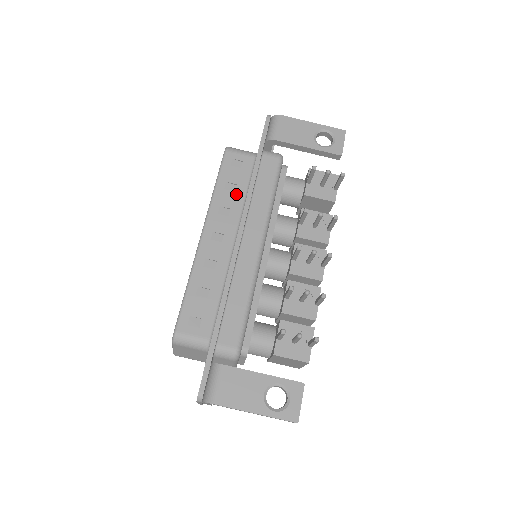
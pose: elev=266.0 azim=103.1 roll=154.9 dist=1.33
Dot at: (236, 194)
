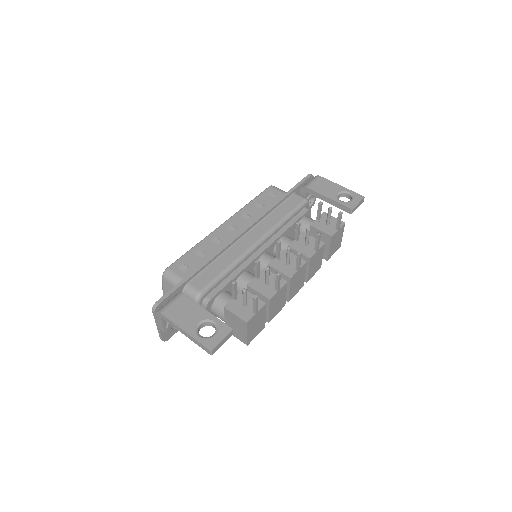
Dot at: (261, 210)
